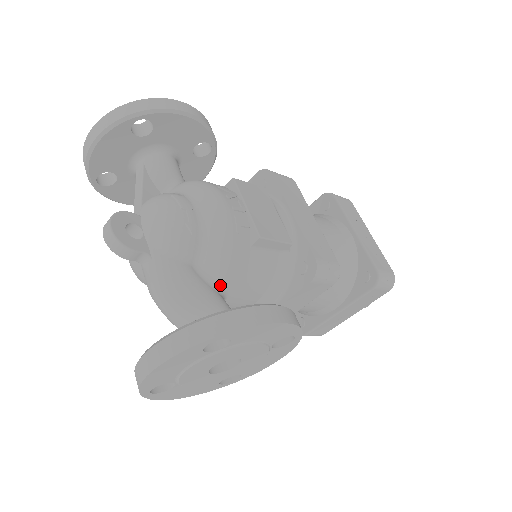
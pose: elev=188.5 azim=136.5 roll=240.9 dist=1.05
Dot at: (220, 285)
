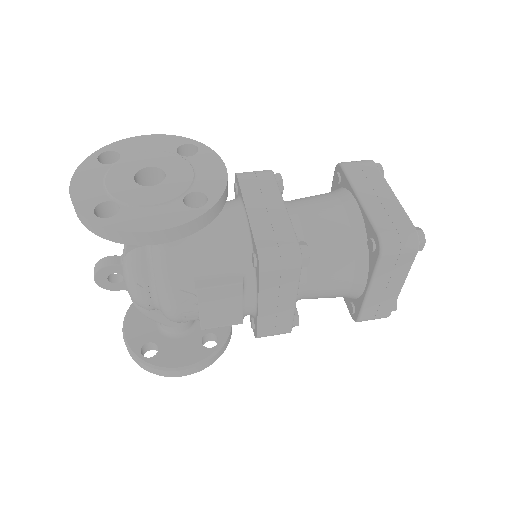
Dot at: occluded
